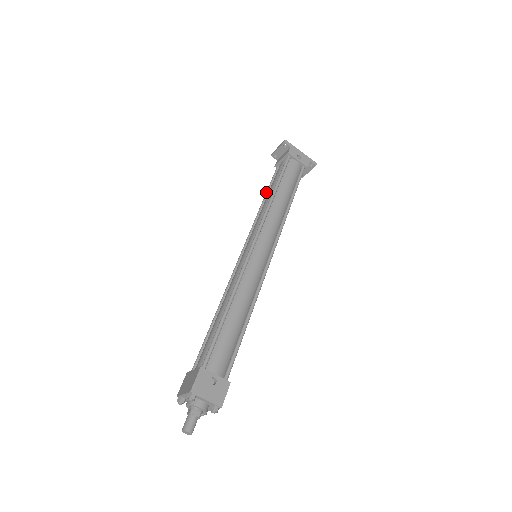
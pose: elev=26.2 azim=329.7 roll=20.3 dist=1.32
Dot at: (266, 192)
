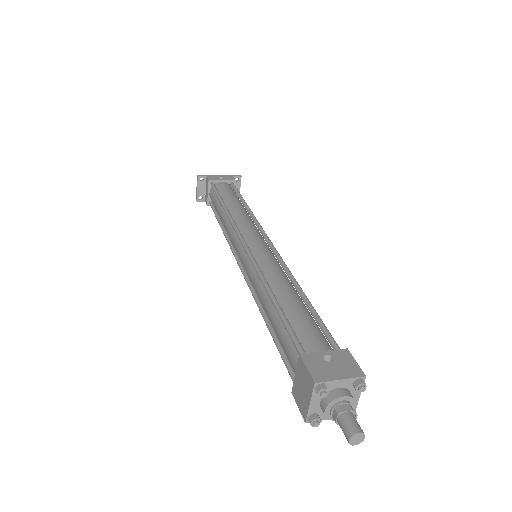
Dot at: (217, 220)
